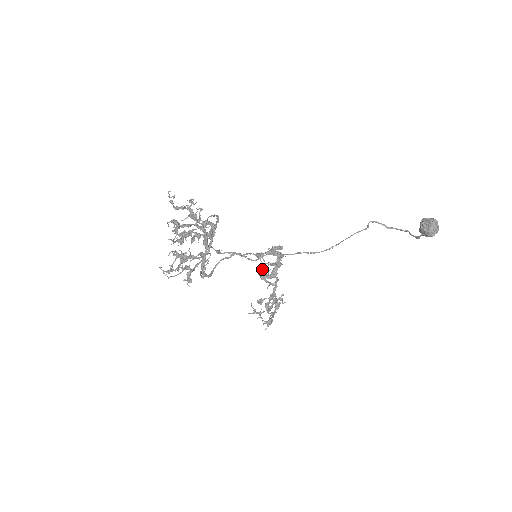
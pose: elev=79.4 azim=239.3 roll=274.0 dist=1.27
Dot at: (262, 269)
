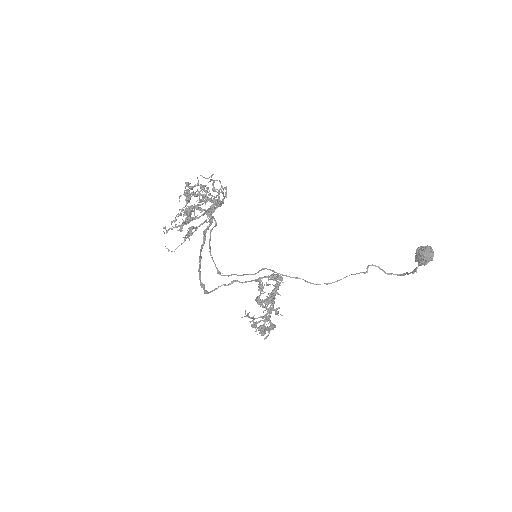
Dot at: (260, 293)
